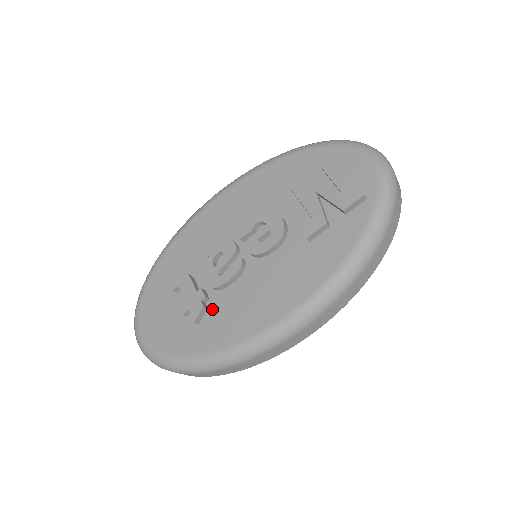
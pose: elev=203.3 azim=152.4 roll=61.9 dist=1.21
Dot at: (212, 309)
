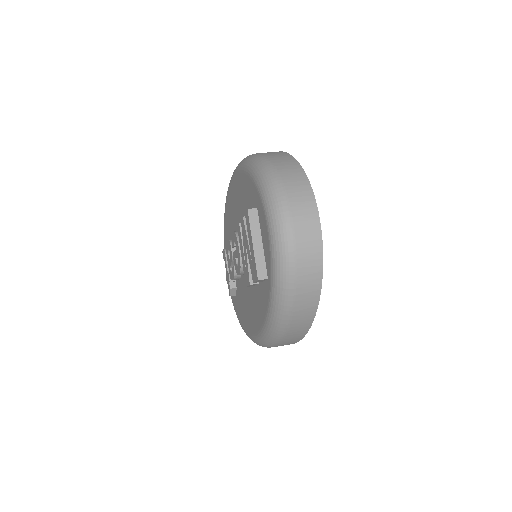
Dot at: (237, 290)
